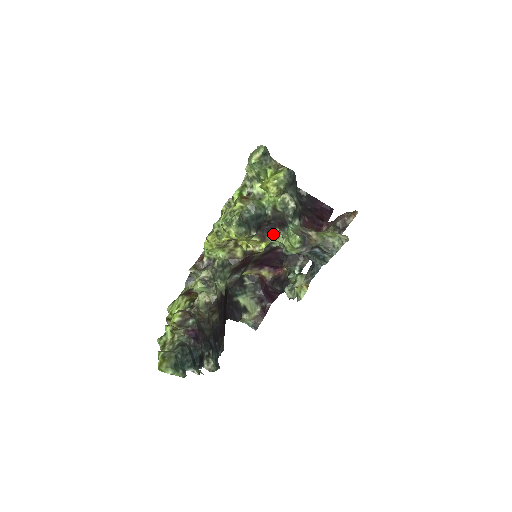
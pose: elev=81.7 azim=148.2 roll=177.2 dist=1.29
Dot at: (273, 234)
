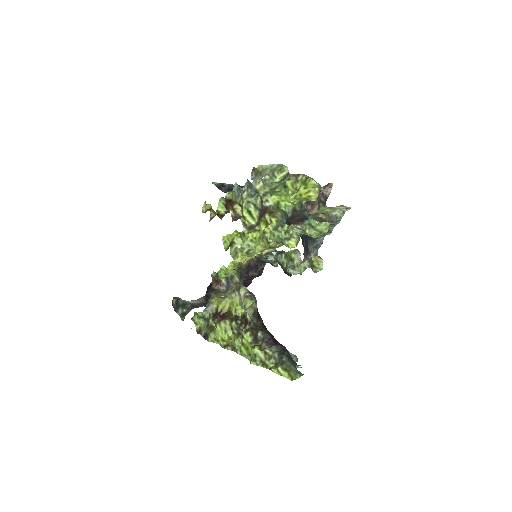
Dot at: occluded
